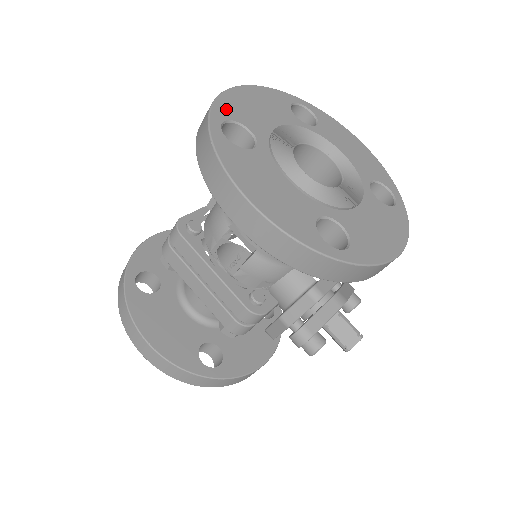
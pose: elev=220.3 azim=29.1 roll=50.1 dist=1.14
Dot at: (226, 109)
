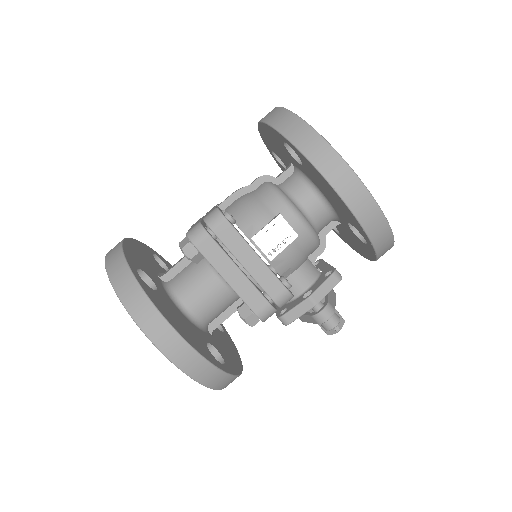
Dot at: occluded
